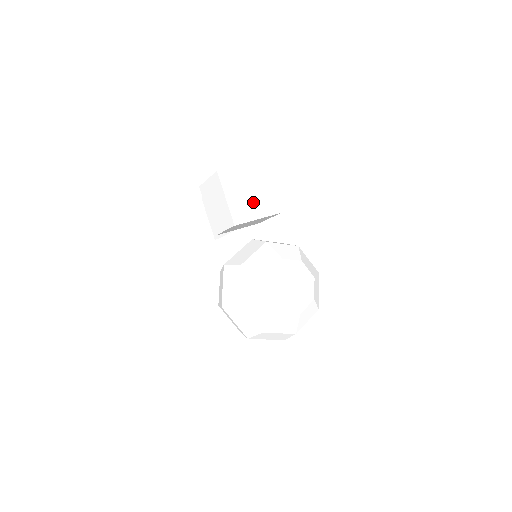
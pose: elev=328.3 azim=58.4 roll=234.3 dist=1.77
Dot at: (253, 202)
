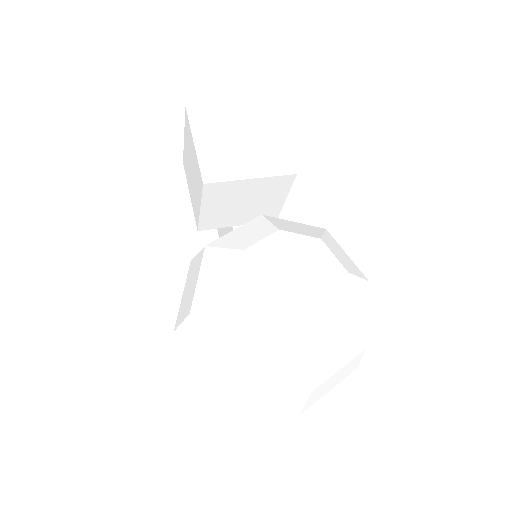
Dot at: (243, 154)
